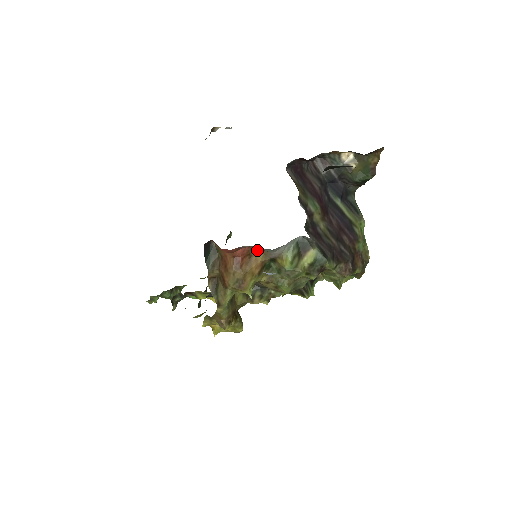
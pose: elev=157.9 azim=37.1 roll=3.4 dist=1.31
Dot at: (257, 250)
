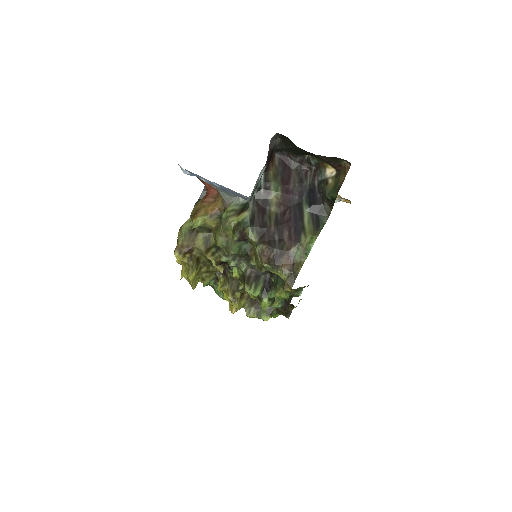
Dot at: (221, 198)
